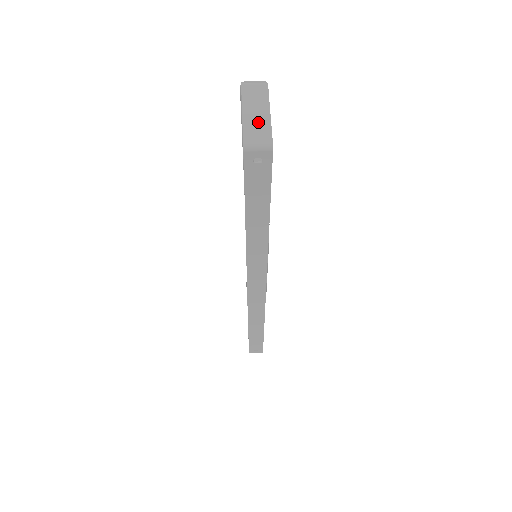
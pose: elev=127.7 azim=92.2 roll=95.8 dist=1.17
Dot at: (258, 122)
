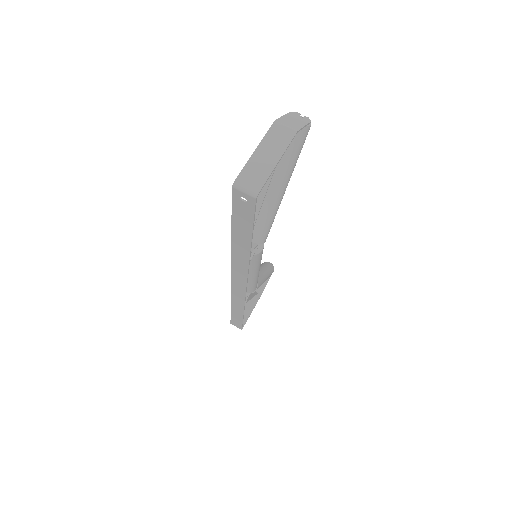
Dot at: (261, 166)
